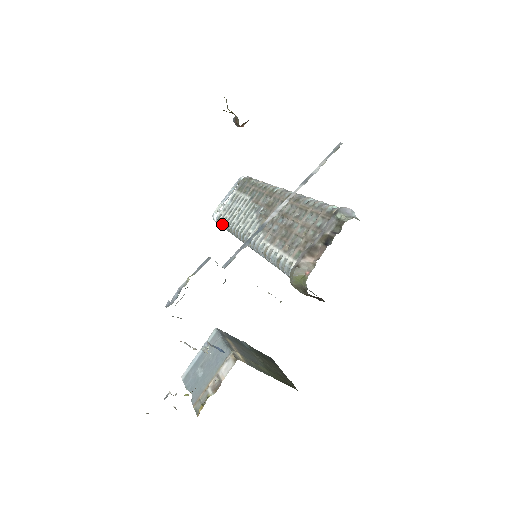
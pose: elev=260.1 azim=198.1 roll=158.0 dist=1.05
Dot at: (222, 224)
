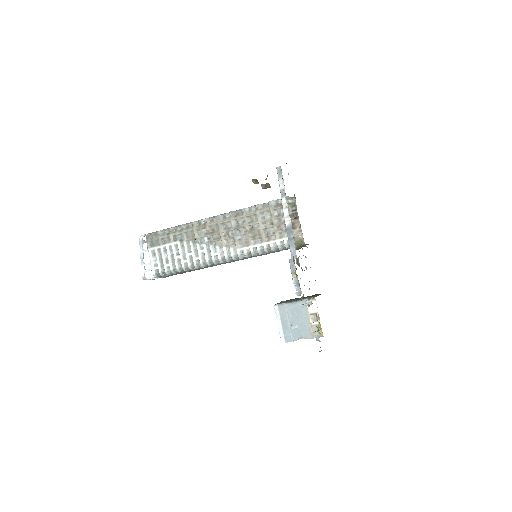
Dot at: (168, 273)
